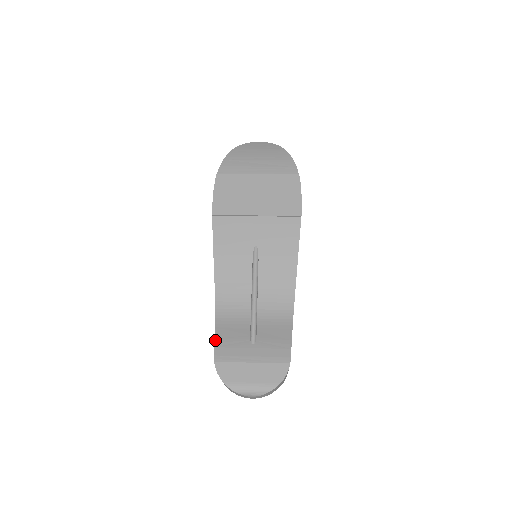
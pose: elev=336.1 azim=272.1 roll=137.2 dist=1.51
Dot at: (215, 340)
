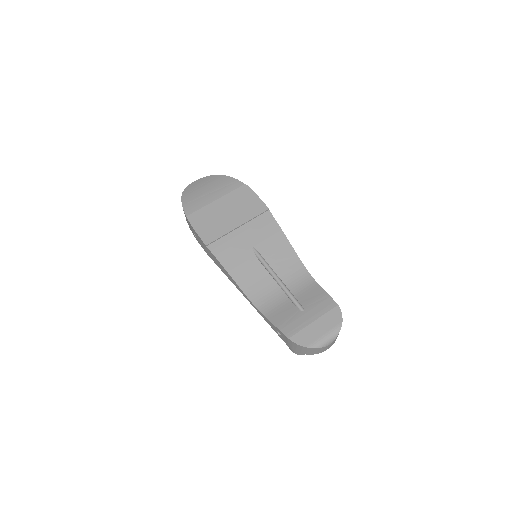
Dot at: (276, 326)
